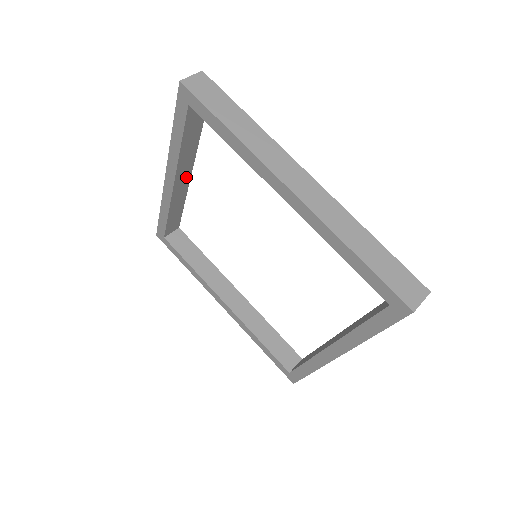
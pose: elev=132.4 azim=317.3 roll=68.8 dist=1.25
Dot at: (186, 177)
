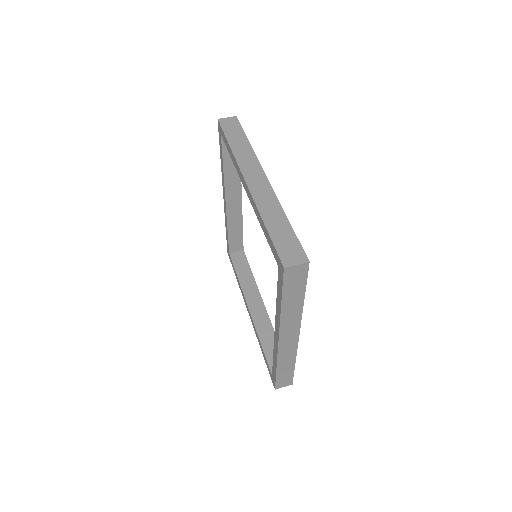
Dot at: (237, 199)
